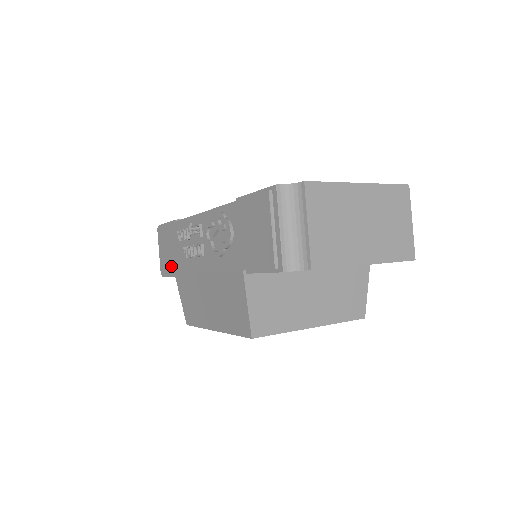
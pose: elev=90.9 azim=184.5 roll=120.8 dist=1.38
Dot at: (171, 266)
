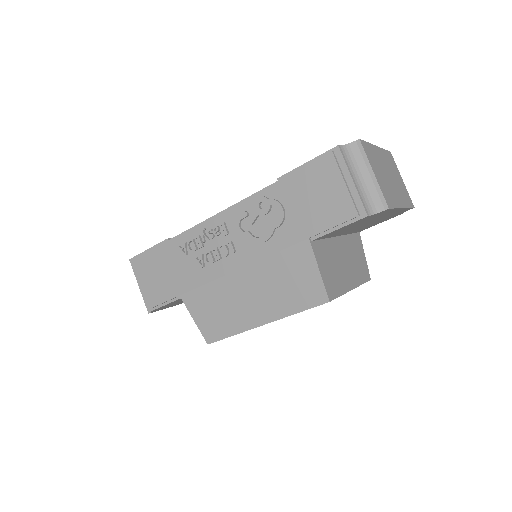
Dot at: (171, 290)
